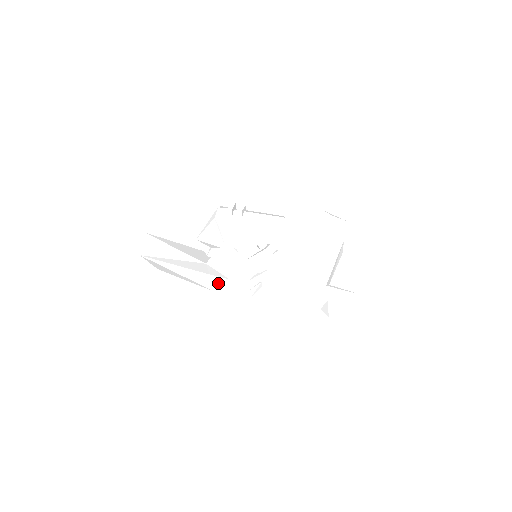
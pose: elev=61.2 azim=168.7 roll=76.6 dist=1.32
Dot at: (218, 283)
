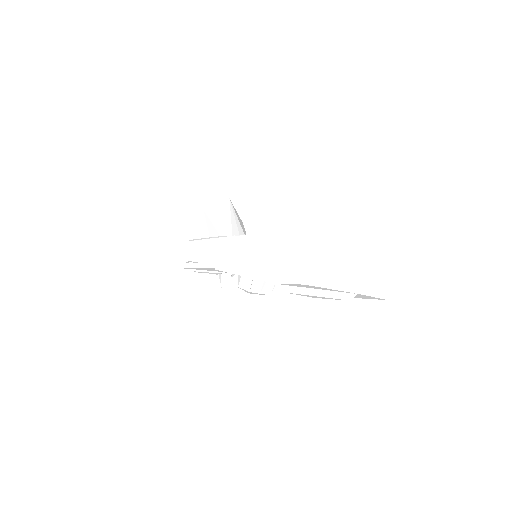
Dot at: occluded
